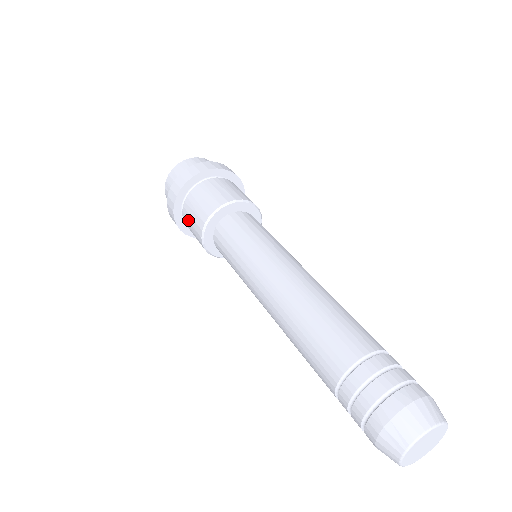
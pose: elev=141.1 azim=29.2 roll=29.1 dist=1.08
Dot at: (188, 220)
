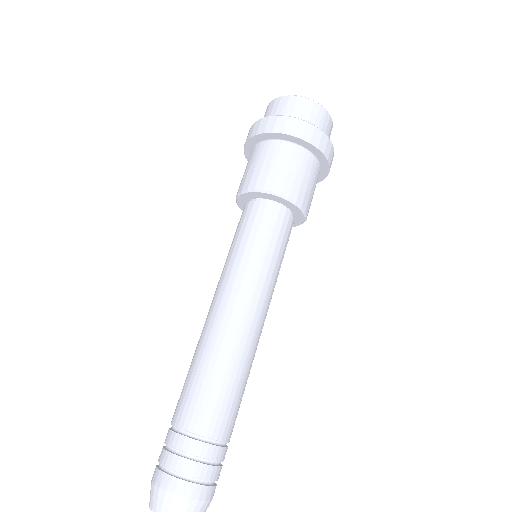
Dot at: occluded
